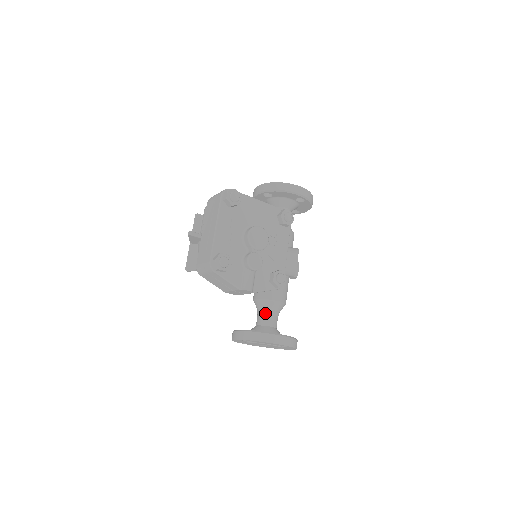
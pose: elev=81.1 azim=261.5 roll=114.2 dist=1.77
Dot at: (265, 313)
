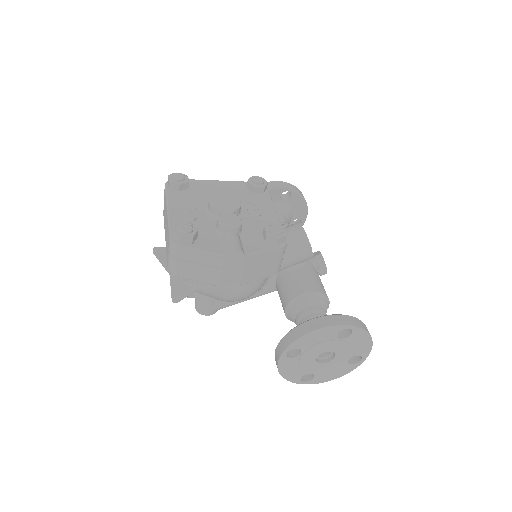
Dot at: (304, 316)
